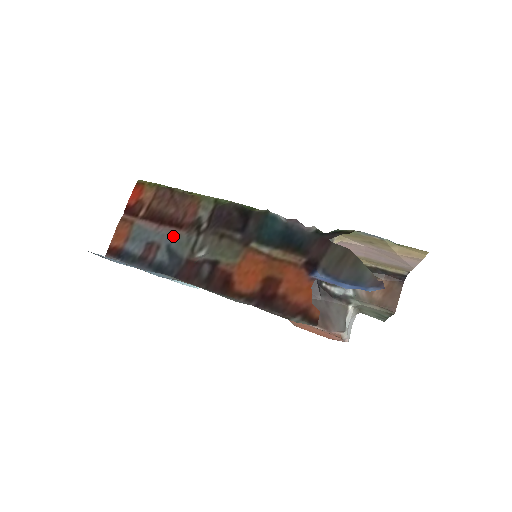
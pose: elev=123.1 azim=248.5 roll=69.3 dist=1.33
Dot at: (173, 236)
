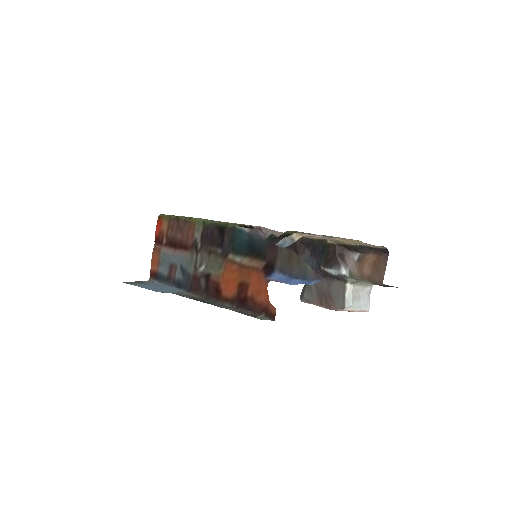
Dot at: (183, 257)
